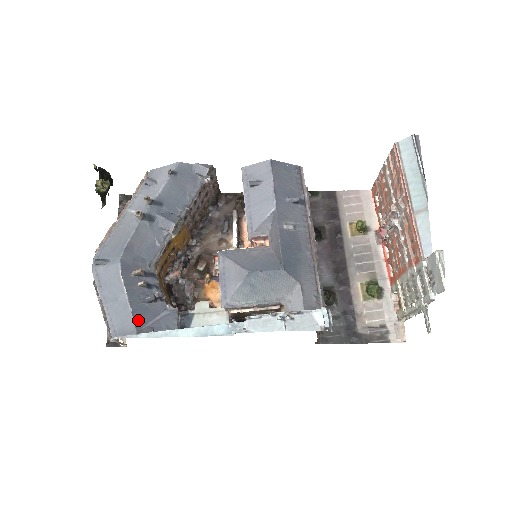
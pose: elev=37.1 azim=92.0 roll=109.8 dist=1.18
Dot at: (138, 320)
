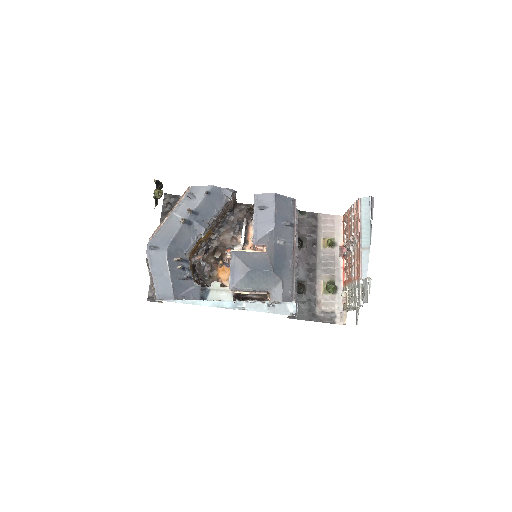
Dot at: (175, 291)
